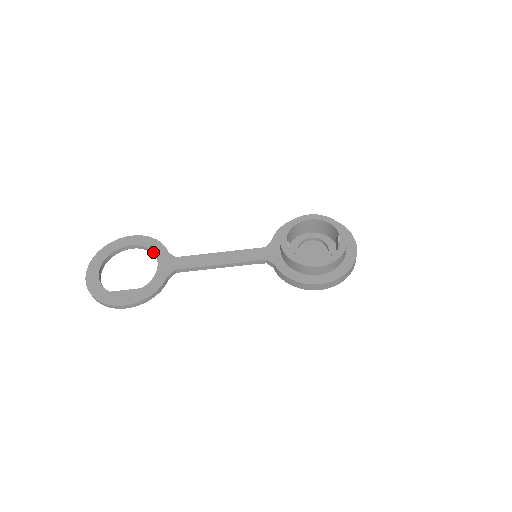
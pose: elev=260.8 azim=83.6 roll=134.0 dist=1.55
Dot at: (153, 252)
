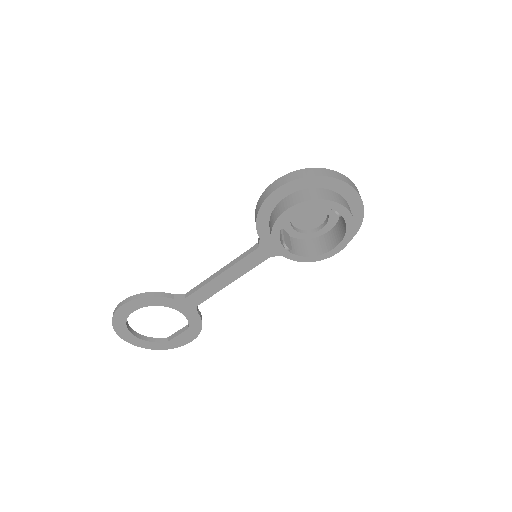
Dot at: occluded
